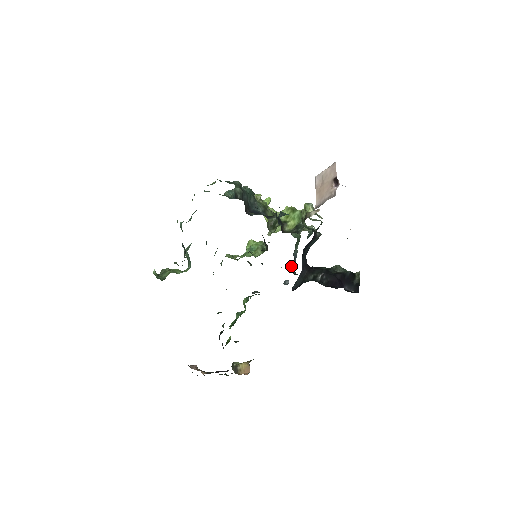
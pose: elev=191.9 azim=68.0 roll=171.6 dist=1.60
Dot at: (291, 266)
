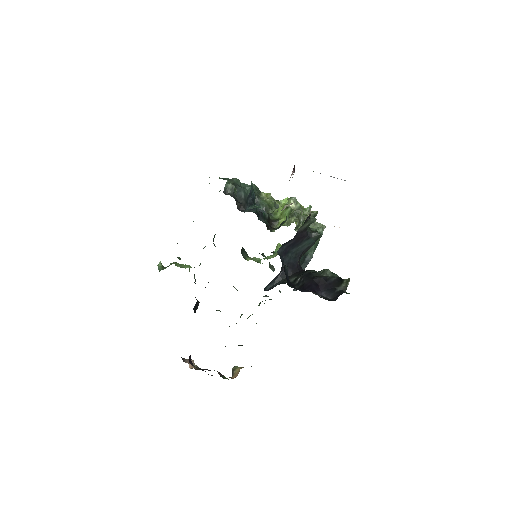
Dot at: occluded
